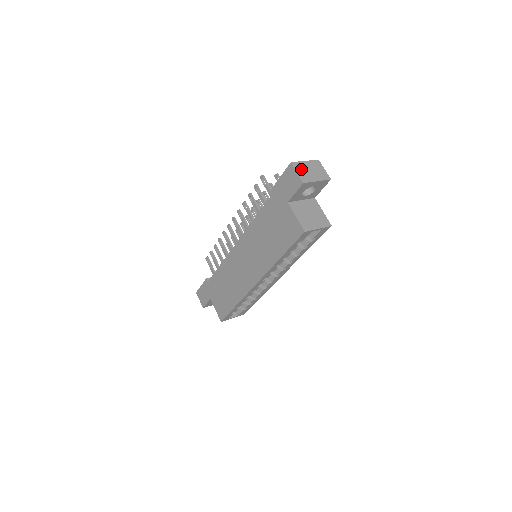
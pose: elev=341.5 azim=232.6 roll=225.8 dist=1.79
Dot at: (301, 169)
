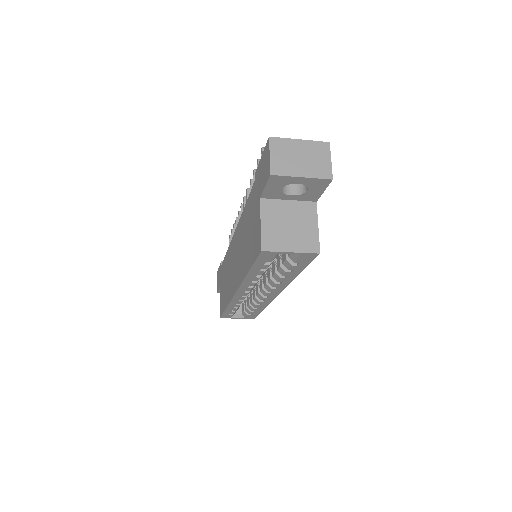
Dot at: (282, 151)
